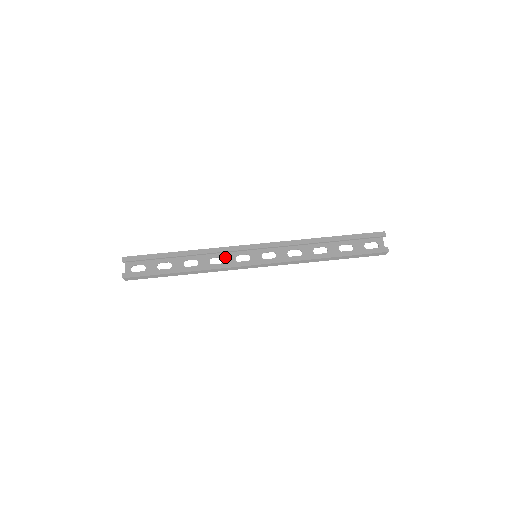
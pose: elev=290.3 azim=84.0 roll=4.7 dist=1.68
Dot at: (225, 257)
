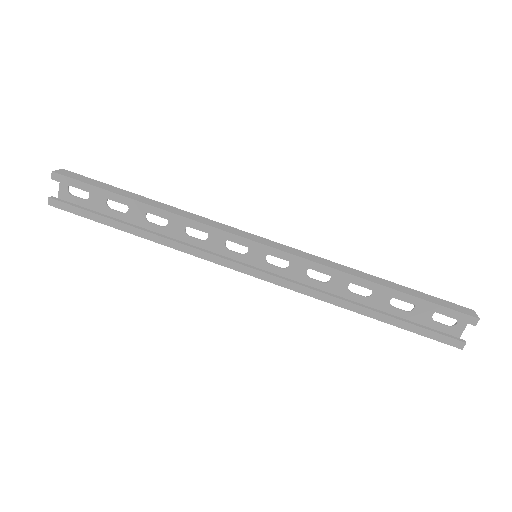
Dot at: occluded
